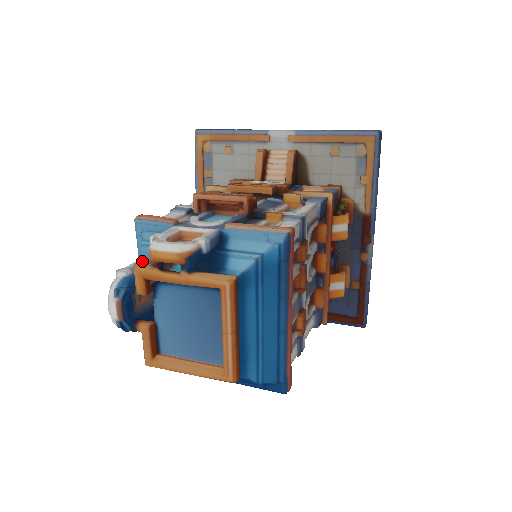
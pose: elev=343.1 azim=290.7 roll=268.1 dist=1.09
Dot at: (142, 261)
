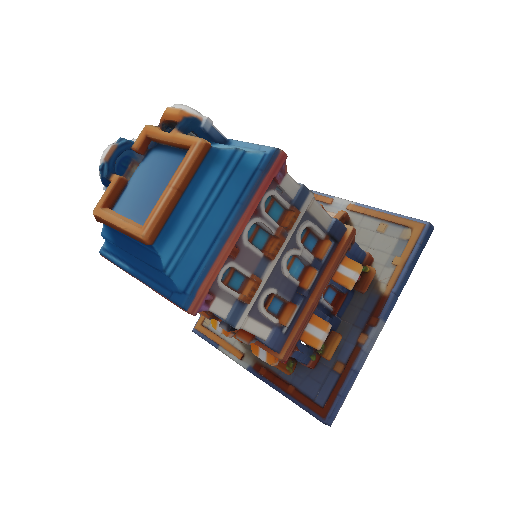
Dot at: occluded
